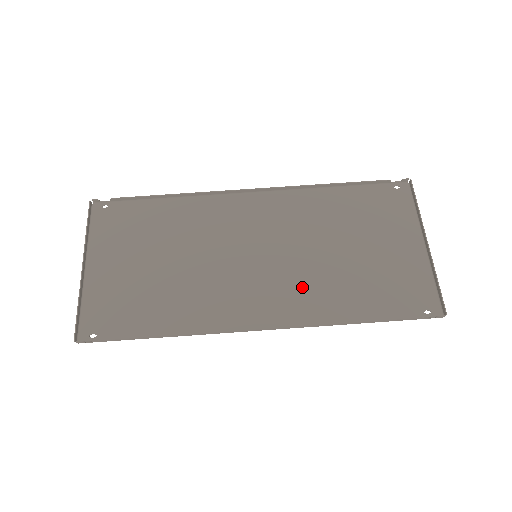
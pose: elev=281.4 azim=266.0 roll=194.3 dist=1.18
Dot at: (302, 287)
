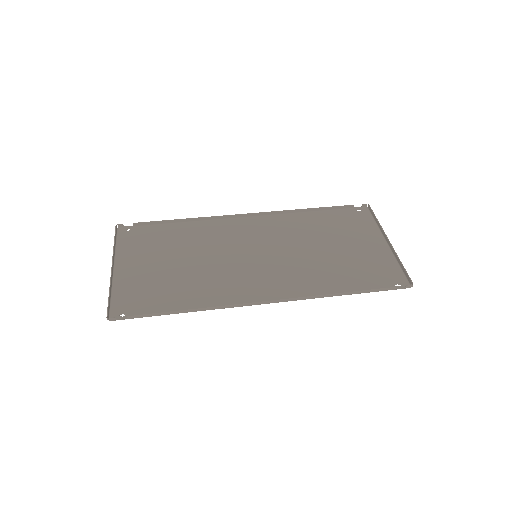
Dot at: (296, 274)
